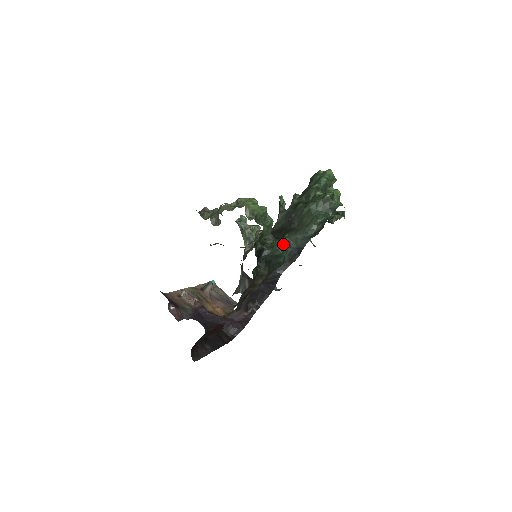
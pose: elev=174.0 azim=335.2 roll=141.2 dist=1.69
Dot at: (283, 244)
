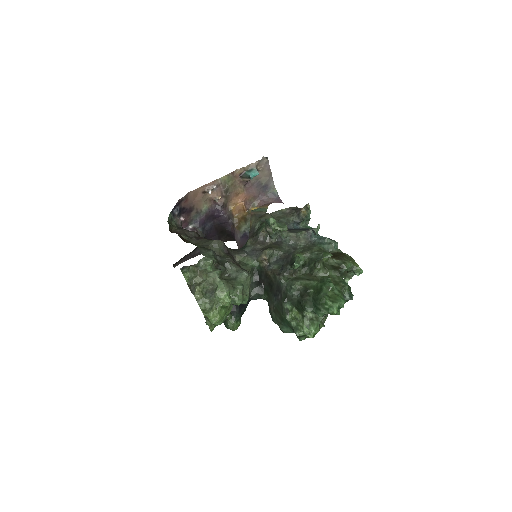
Dot at: occluded
